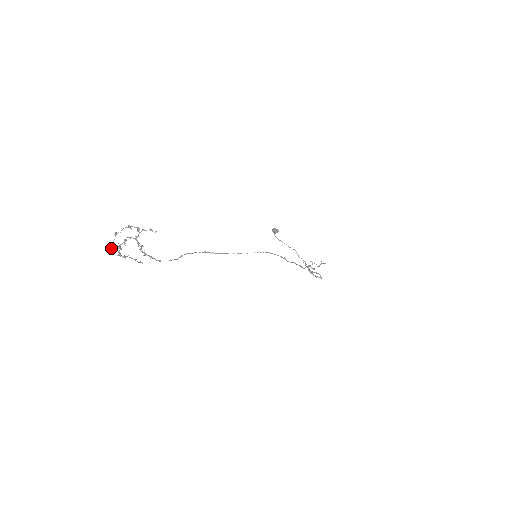
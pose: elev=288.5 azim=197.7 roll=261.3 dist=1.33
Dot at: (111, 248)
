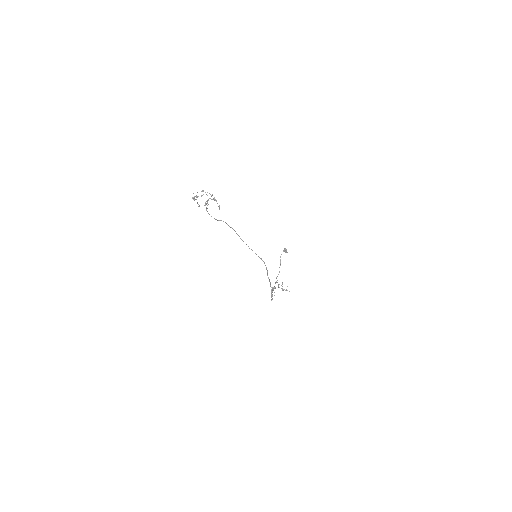
Dot at: (193, 193)
